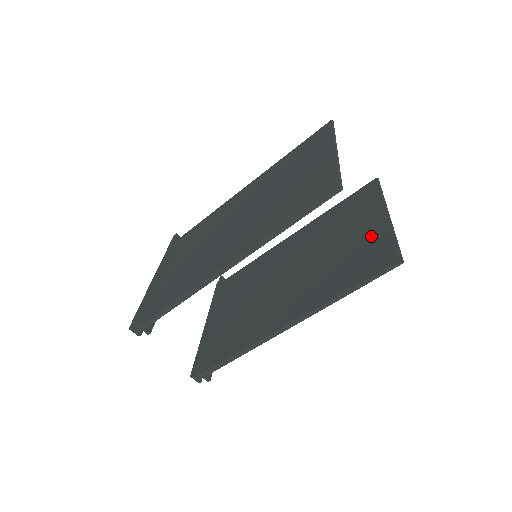
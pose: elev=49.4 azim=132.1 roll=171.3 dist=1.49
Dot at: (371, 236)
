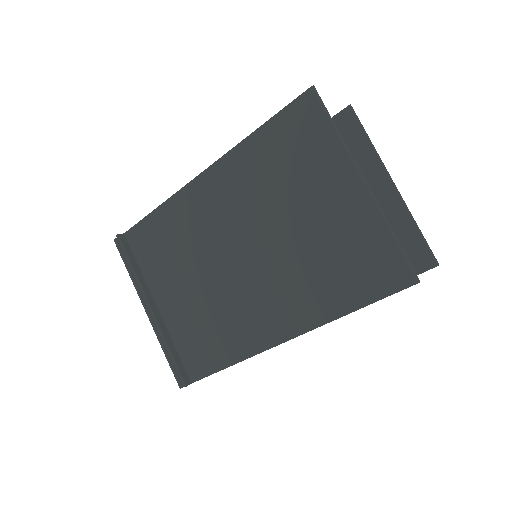
Dot at: occluded
